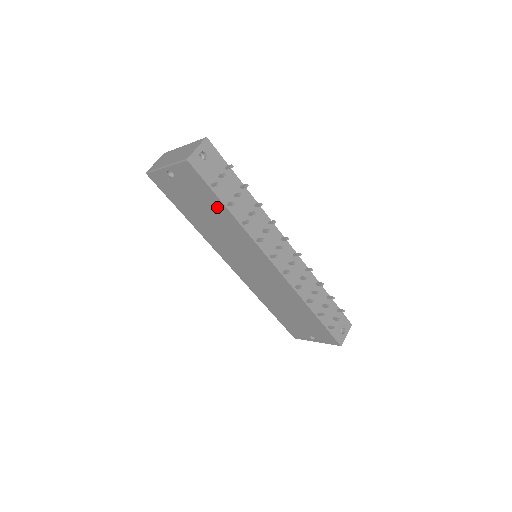
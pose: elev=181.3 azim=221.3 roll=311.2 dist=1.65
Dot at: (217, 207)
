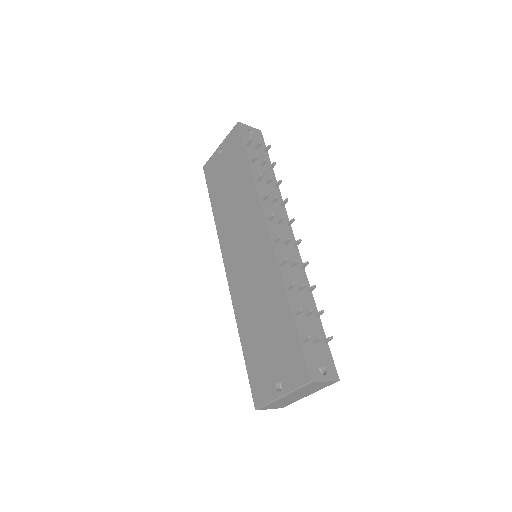
Dot at: (242, 168)
